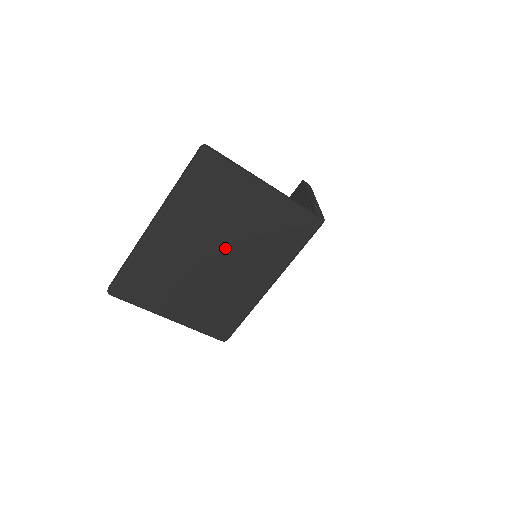
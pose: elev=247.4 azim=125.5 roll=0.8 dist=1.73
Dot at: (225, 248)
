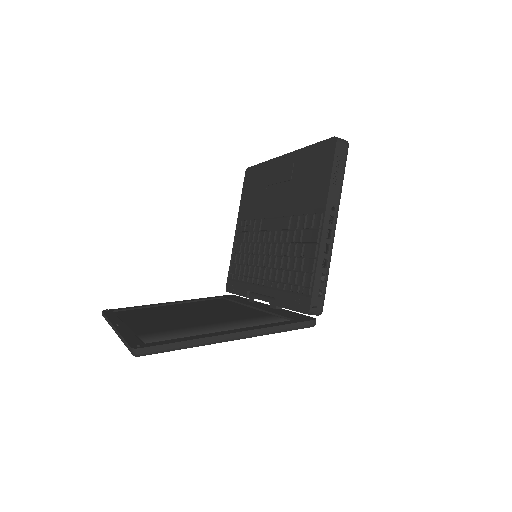
Dot at: occluded
